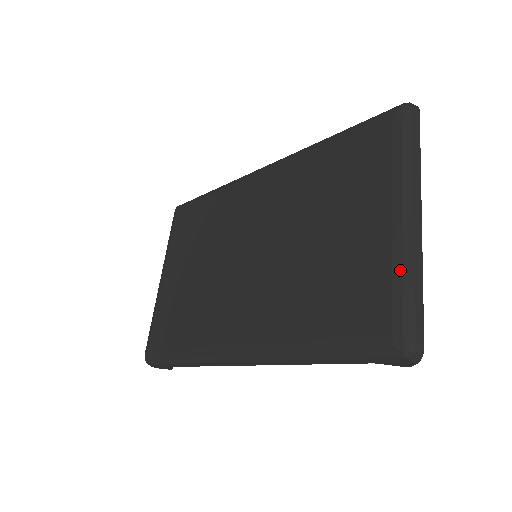
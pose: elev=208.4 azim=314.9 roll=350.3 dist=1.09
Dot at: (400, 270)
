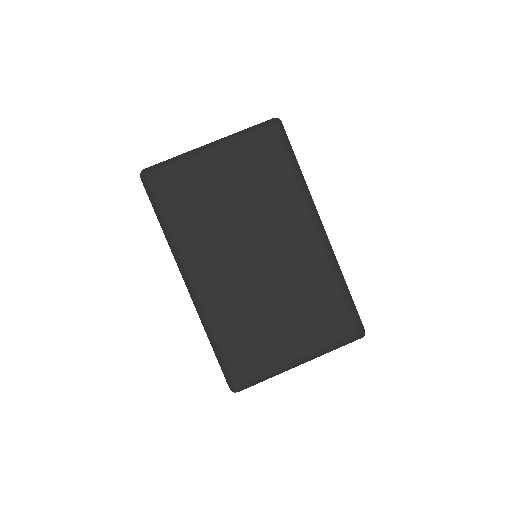
Dot at: (270, 374)
